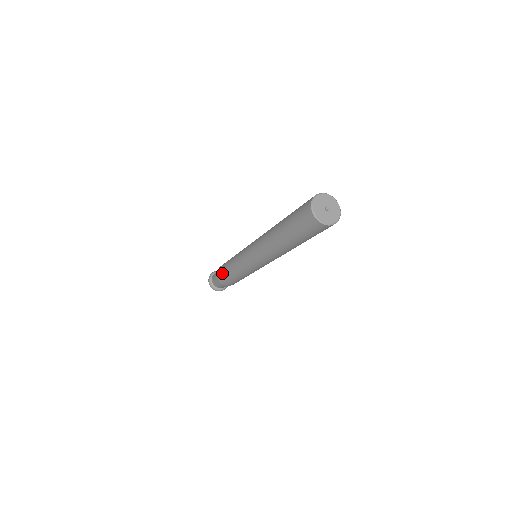
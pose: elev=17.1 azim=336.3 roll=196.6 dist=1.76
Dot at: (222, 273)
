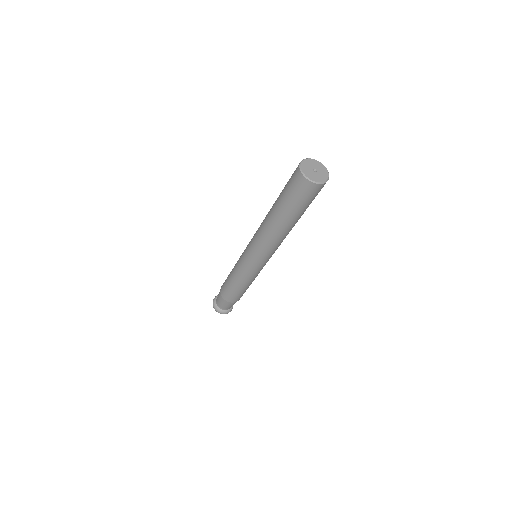
Dot at: occluded
